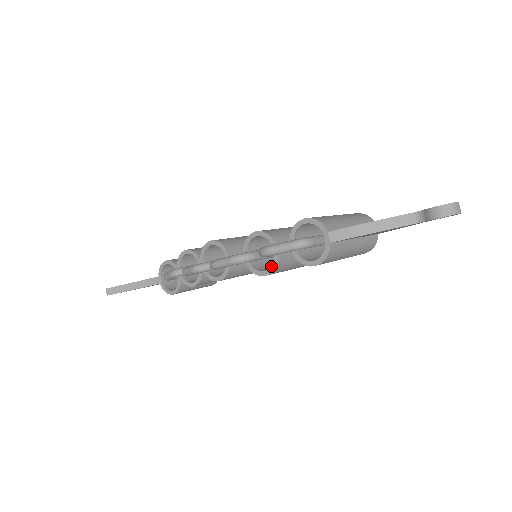
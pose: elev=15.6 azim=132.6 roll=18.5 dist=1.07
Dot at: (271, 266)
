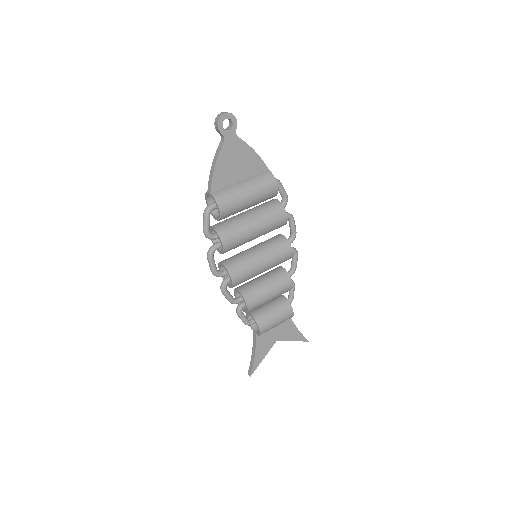
Dot at: occluded
